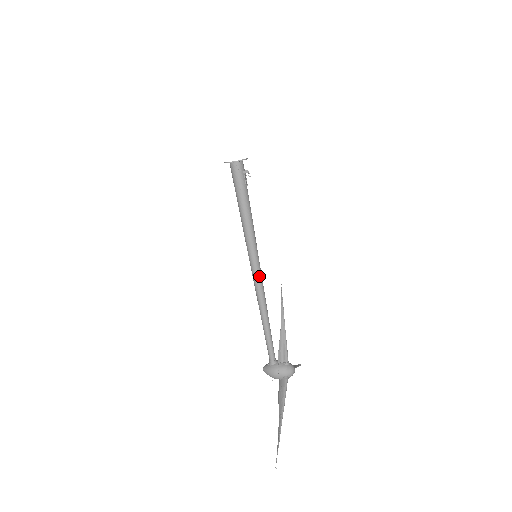
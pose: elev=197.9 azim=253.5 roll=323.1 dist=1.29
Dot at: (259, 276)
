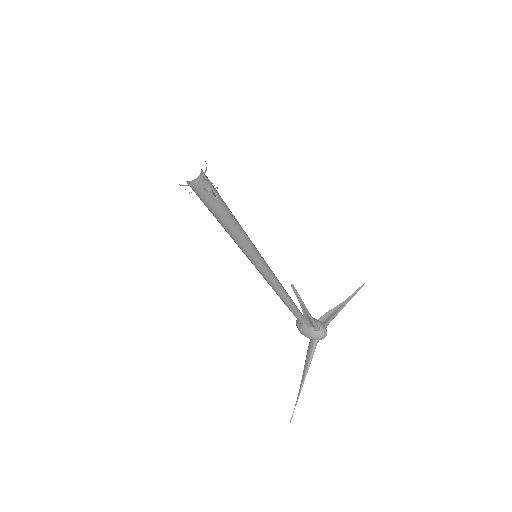
Dot at: (264, 273)
